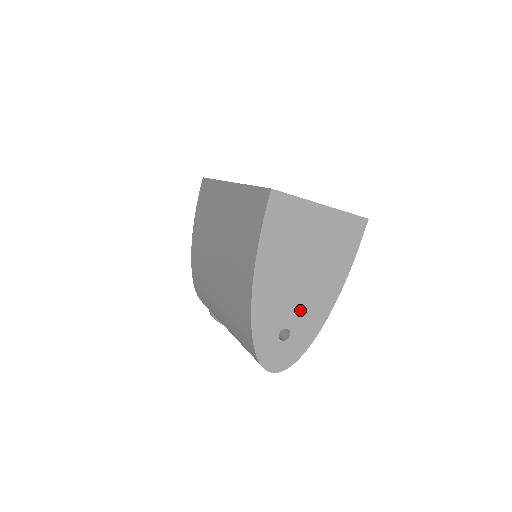
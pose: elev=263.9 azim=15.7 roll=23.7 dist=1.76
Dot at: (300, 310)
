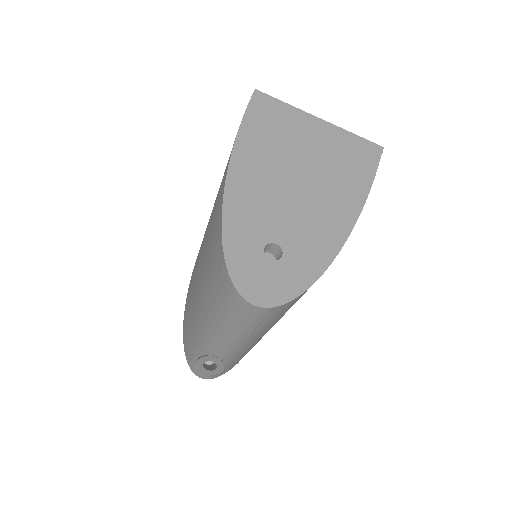
Dot at: (297, 225)
